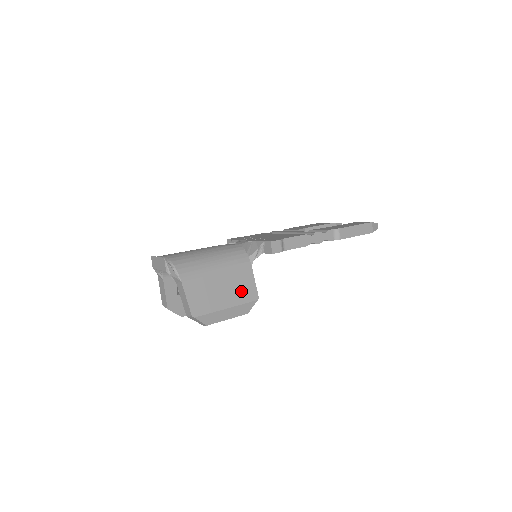
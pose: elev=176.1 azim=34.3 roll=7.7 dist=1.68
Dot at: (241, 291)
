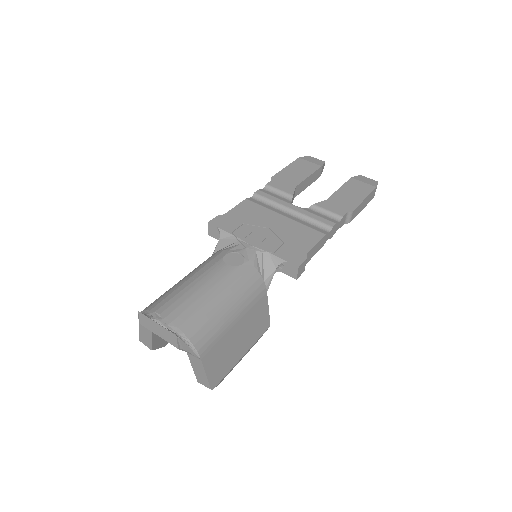
Dot at: (256, 328)
